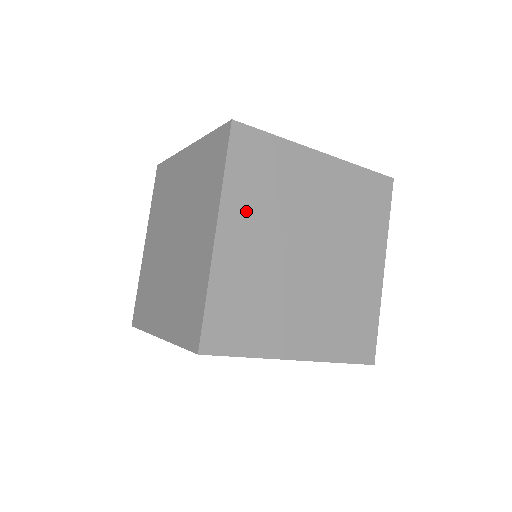
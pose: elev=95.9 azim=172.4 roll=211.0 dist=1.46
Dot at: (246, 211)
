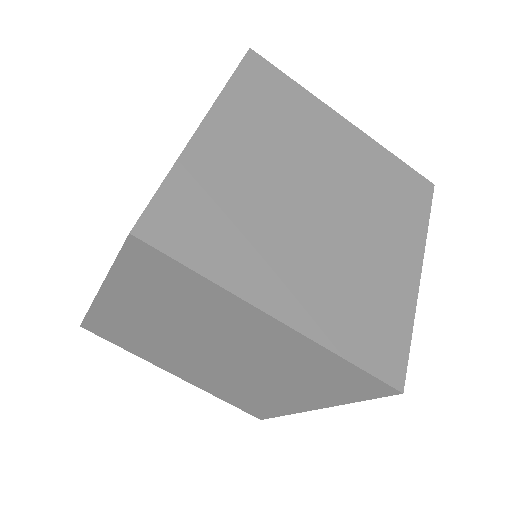
Dot at: (245, 123)
